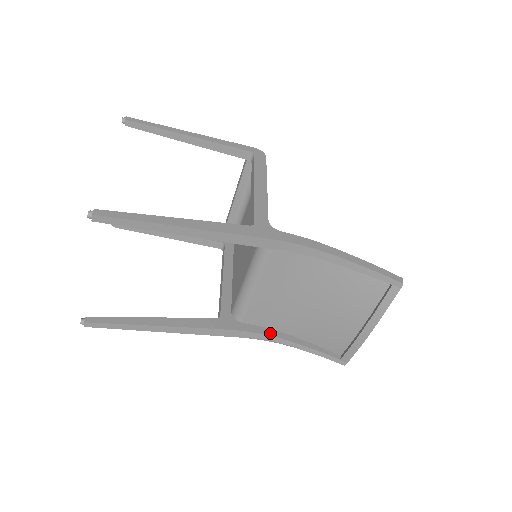
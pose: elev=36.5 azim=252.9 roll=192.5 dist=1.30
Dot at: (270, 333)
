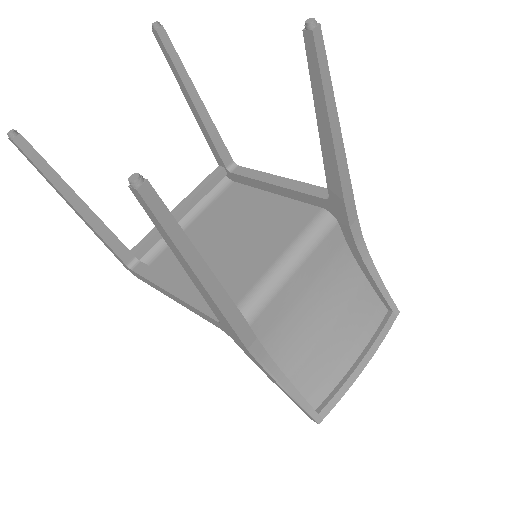
Dot at: (269, 357)
